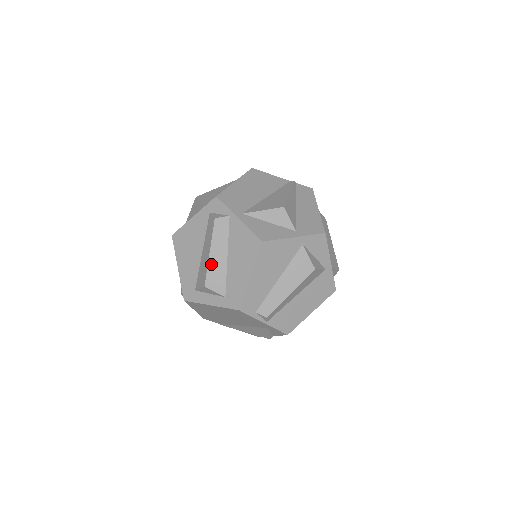
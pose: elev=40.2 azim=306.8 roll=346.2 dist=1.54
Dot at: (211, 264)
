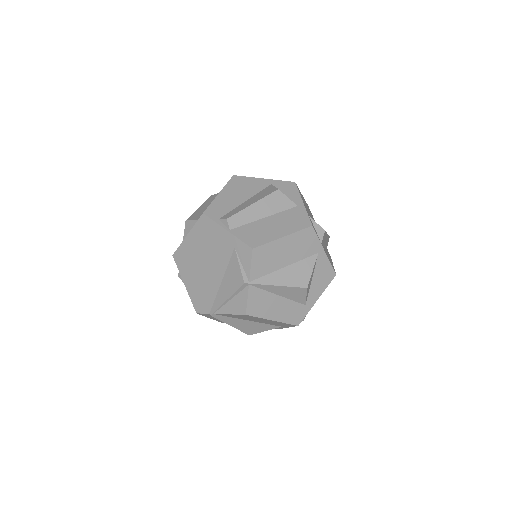
Dot at: (197, 211)
